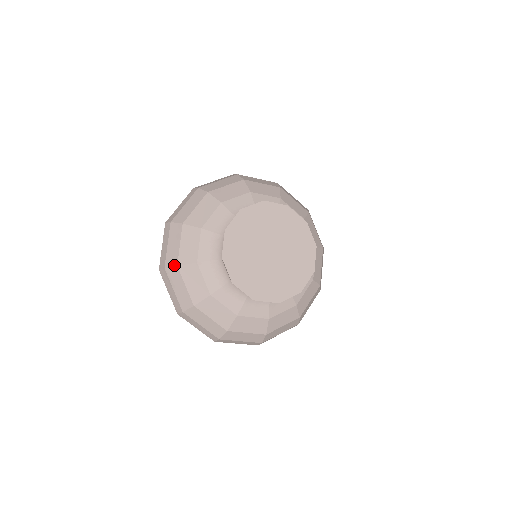
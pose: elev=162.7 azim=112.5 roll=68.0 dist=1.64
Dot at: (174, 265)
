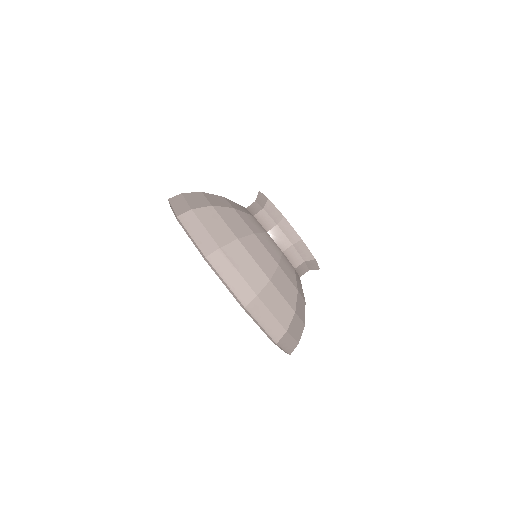
Dot at: (233, 239)
